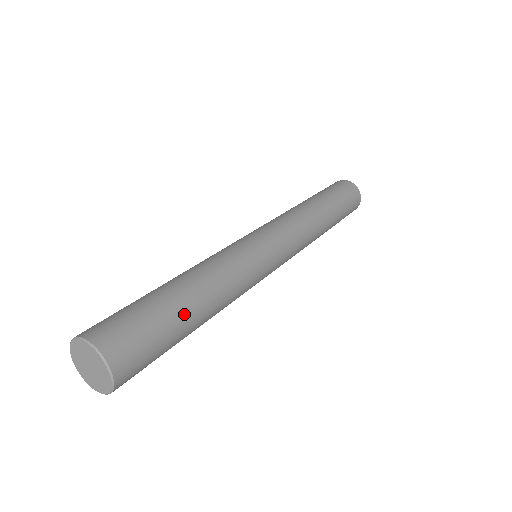
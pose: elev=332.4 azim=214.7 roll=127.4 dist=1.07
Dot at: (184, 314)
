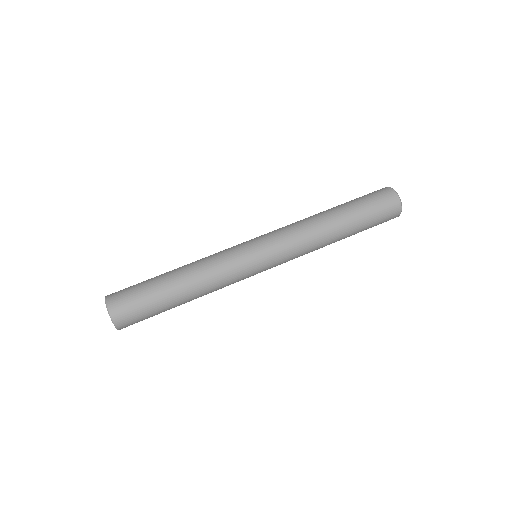
Dot at: (165, 289)
